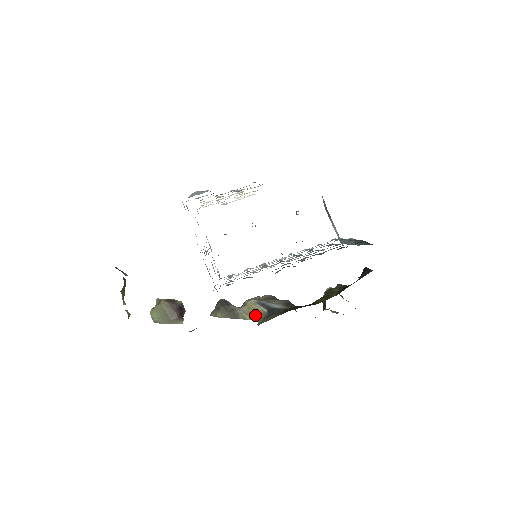
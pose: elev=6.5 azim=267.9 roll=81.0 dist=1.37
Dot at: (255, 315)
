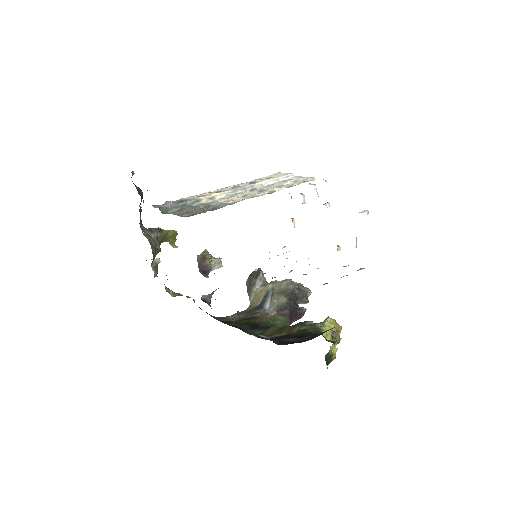
Dot at: (254, 301)
